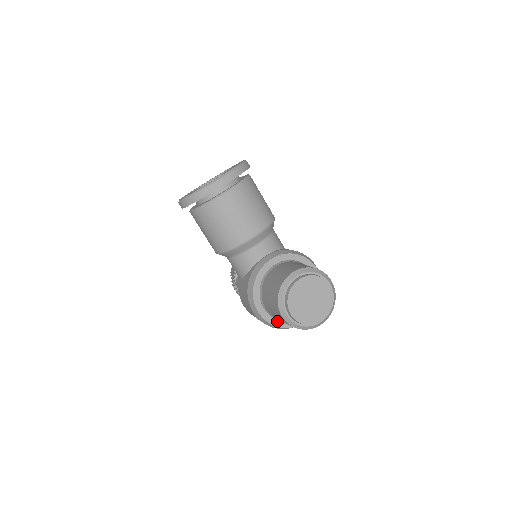
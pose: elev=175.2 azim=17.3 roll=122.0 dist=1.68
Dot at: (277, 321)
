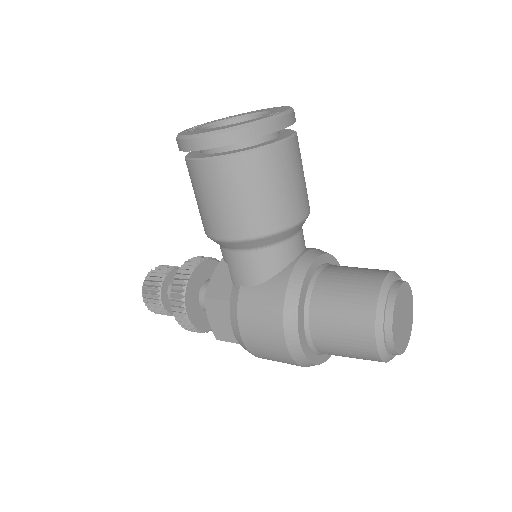
Dot at: (312, 354)
